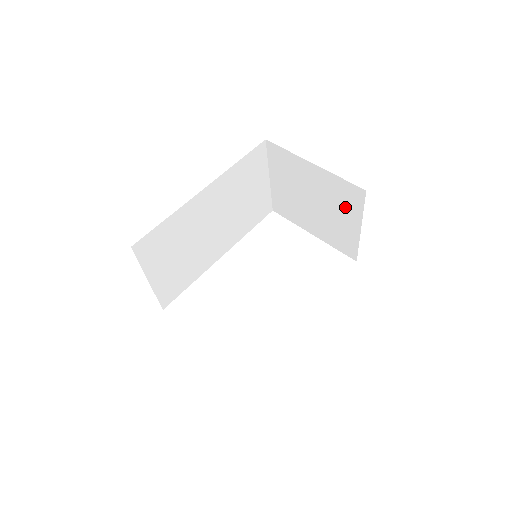
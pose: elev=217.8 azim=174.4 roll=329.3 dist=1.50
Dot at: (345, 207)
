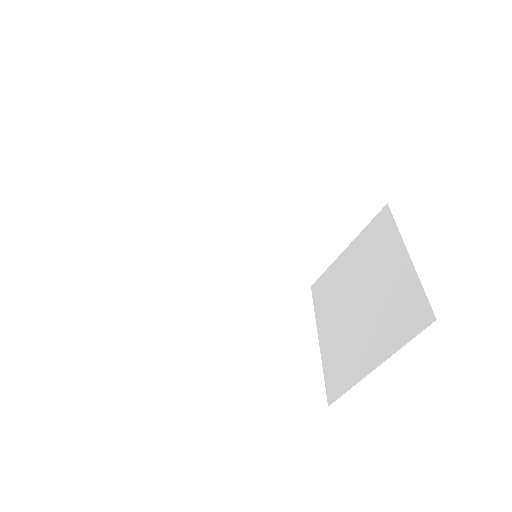
Dot at: (389, 326)
